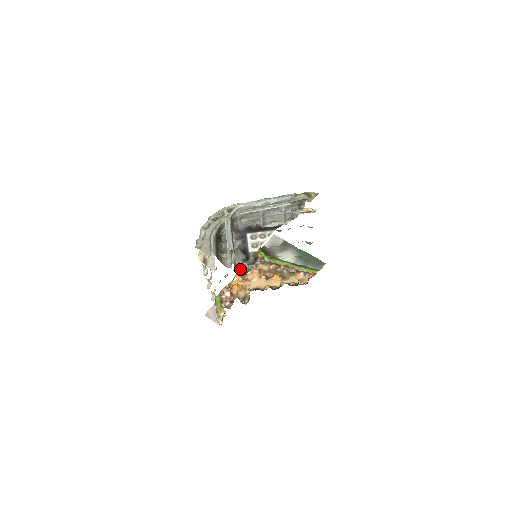
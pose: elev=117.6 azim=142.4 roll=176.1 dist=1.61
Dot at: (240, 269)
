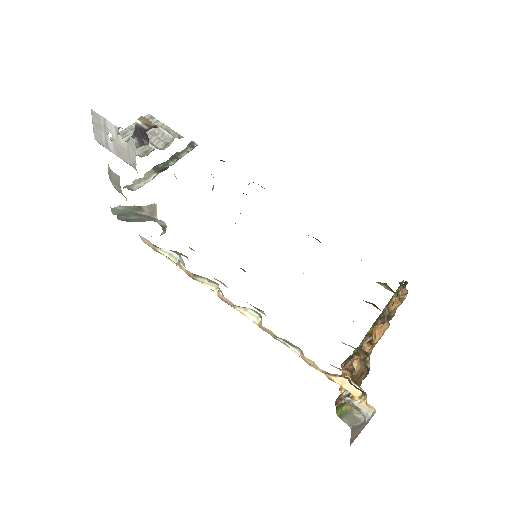
Dot at: occluded
